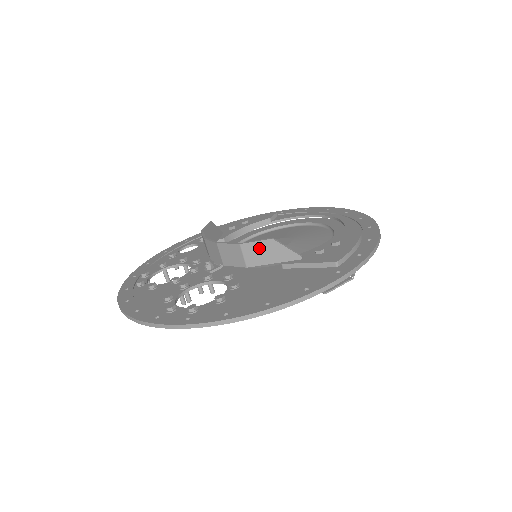
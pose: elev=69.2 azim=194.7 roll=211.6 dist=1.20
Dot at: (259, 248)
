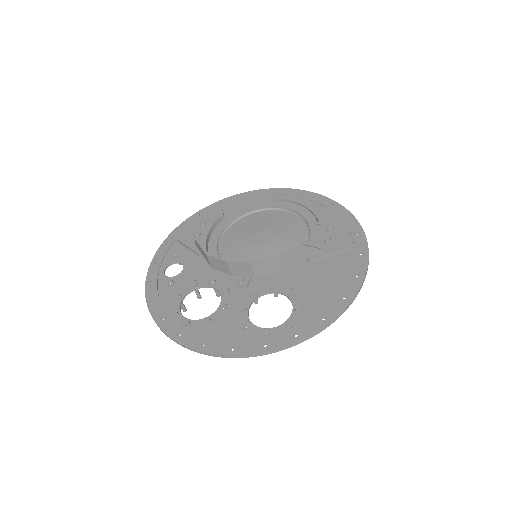
Dot at: (293, 255)
